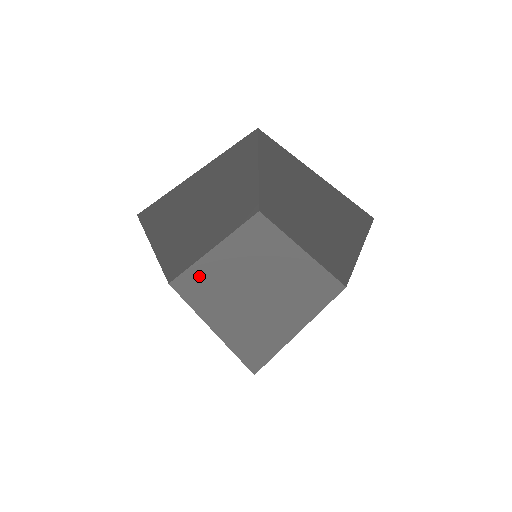
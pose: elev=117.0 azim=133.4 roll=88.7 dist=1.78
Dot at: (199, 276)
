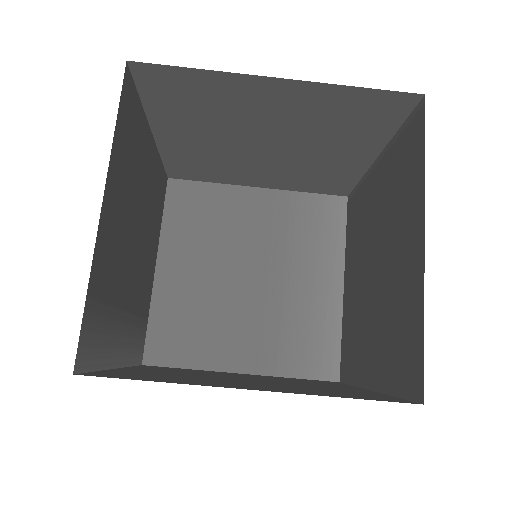
Dot at: (196, 89)
